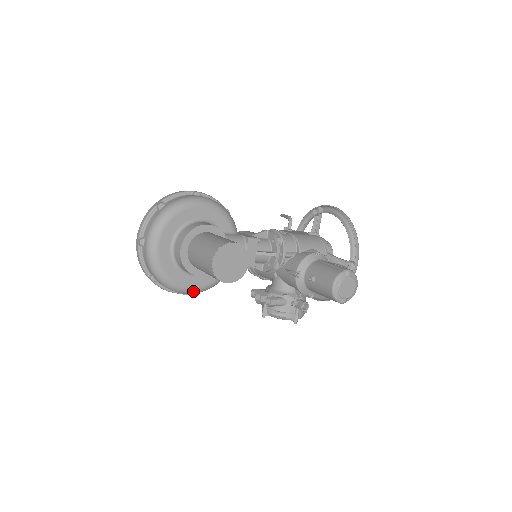
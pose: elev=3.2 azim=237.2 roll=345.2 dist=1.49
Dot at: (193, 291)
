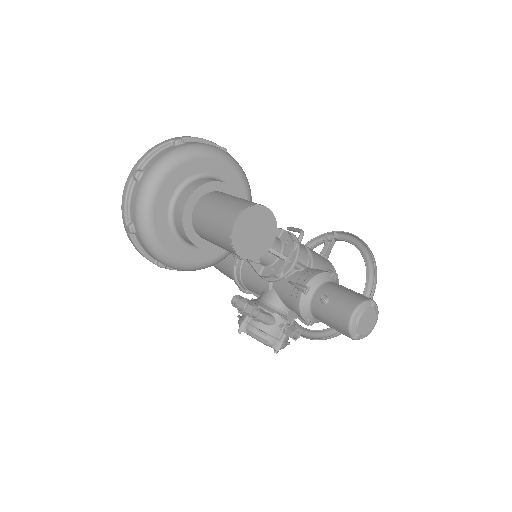
Dot at: (175, 264)
